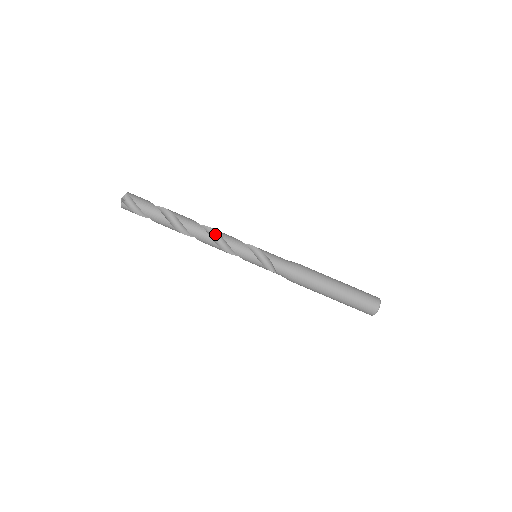
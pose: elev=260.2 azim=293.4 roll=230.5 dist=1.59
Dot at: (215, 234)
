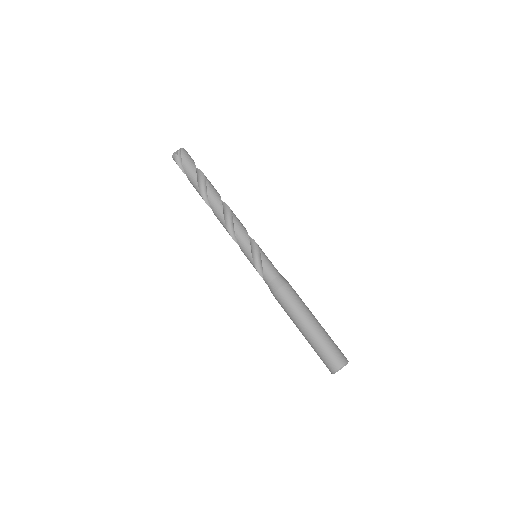
Dot at: (231, 218)
